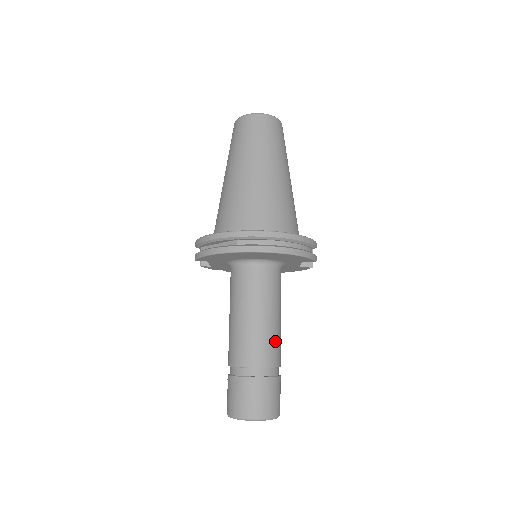
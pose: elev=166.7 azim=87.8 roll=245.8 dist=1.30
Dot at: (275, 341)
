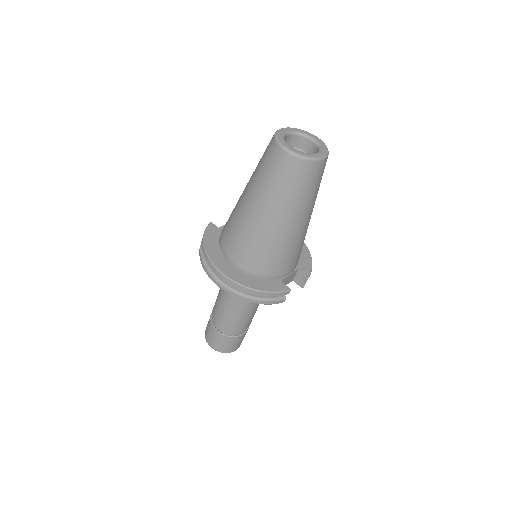
Dot at: (240, 321)
